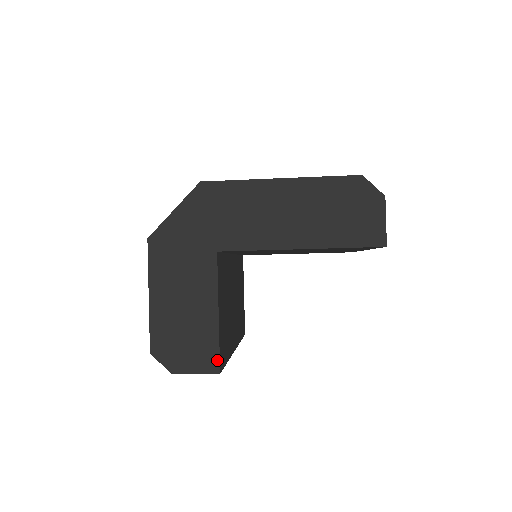
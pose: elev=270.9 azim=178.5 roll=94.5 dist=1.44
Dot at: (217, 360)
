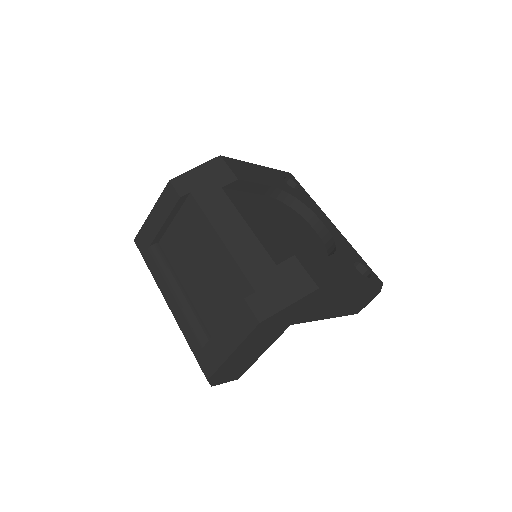
Dot at: (242, 374)
